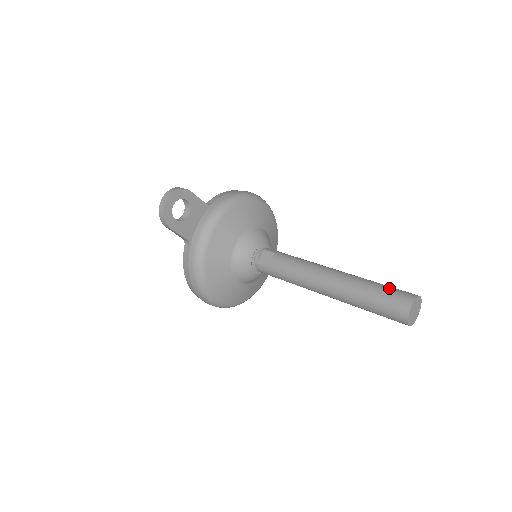
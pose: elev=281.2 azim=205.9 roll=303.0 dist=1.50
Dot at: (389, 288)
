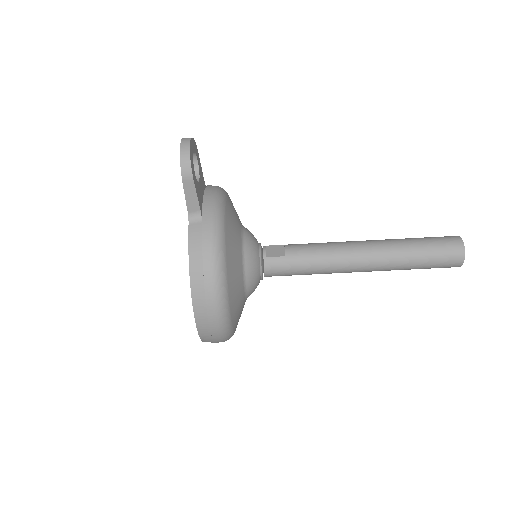
Dot at: (428, 237)
